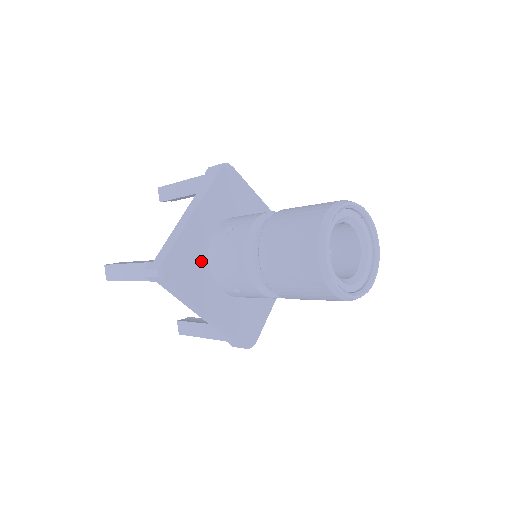
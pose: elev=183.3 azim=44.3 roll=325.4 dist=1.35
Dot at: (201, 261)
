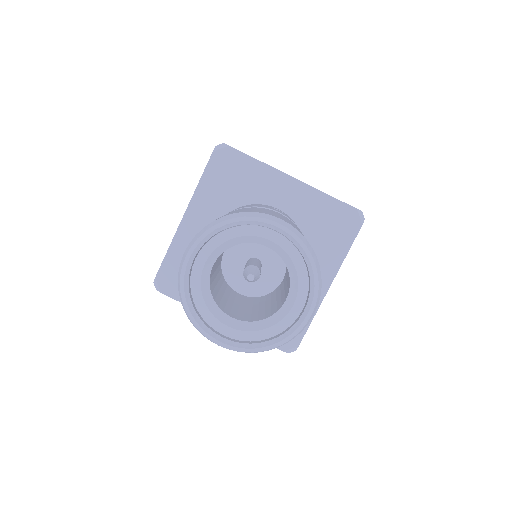
Dot at: occluded
